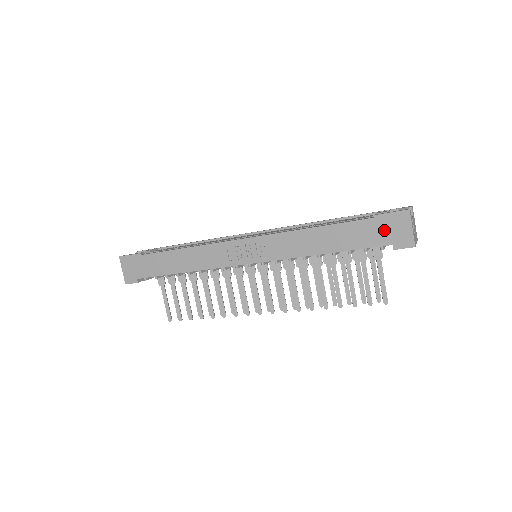
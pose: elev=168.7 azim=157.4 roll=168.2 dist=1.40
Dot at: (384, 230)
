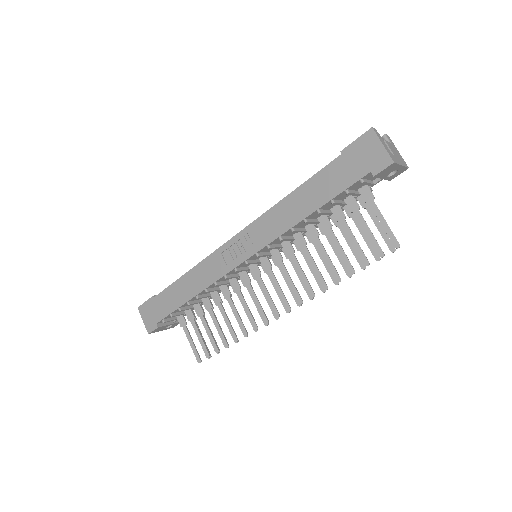
Dot at: (356, 161)
